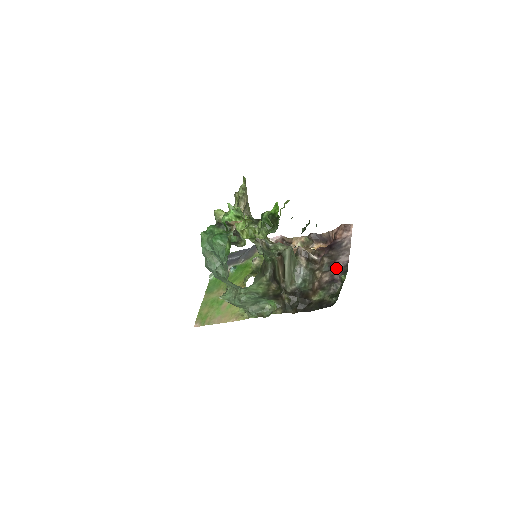
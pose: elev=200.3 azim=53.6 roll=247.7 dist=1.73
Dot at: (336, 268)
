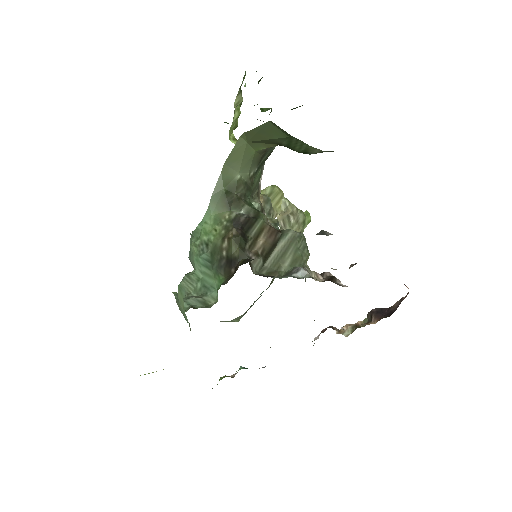
Dot at: occluded
